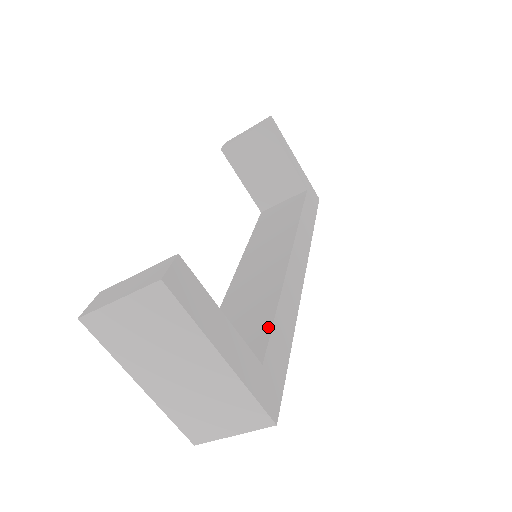
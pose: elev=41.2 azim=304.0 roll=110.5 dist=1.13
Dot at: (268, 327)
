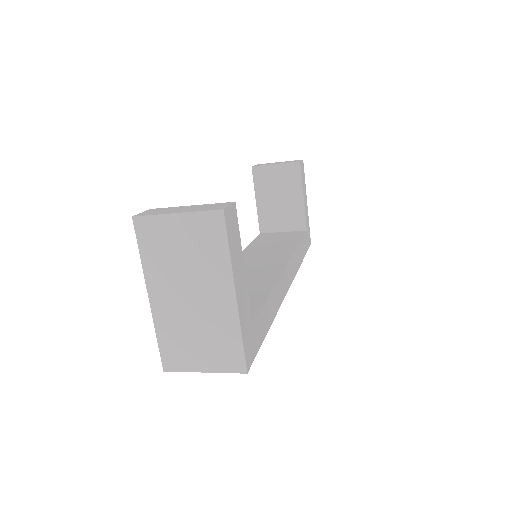
Dot at: (260, 303)
